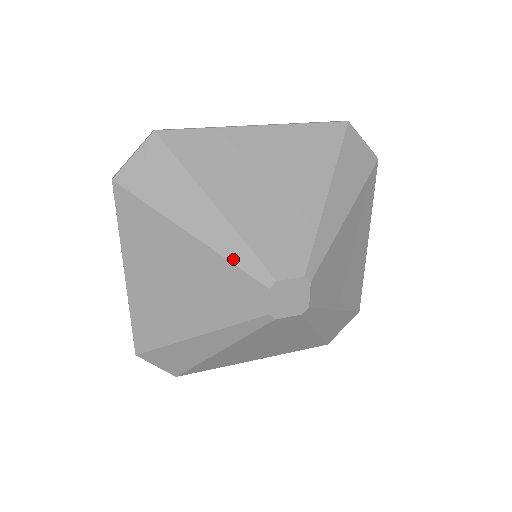
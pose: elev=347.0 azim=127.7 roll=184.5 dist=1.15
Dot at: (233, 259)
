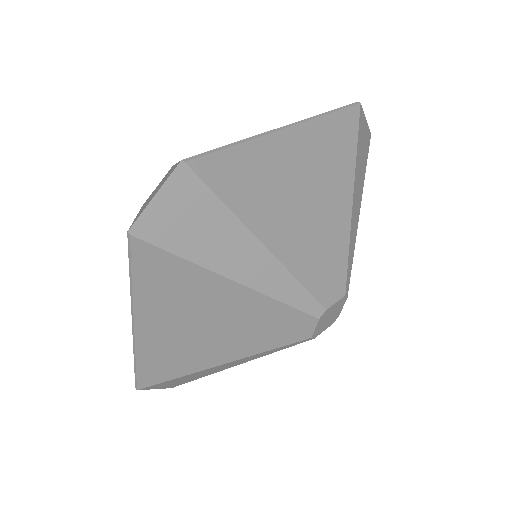
Dot at: (284, 299)
